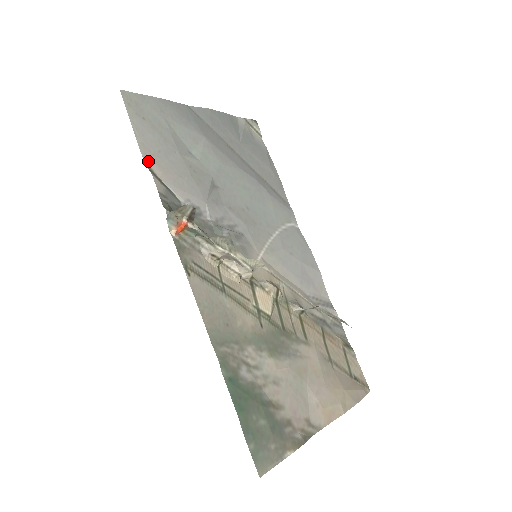
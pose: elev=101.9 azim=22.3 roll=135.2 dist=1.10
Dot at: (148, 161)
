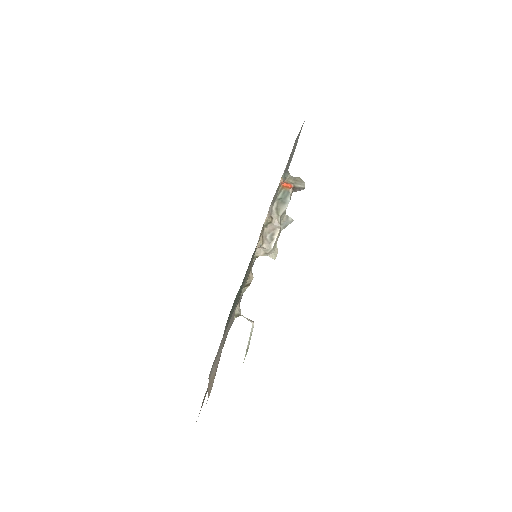
Dot at: occluded
